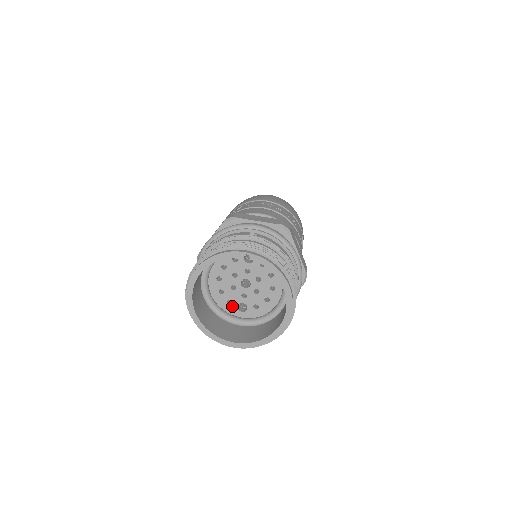
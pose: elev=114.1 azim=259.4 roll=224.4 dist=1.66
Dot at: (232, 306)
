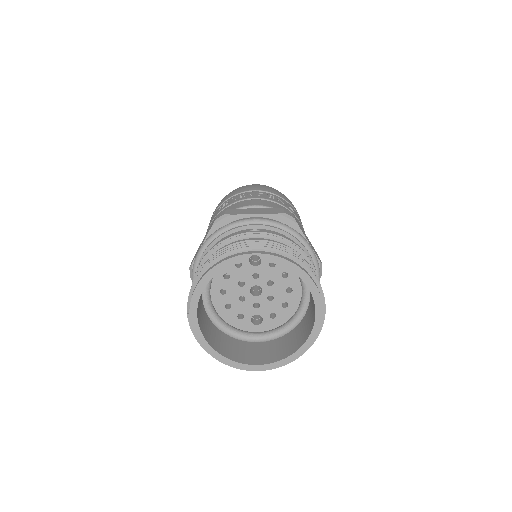
Dot at: (244, 321)
